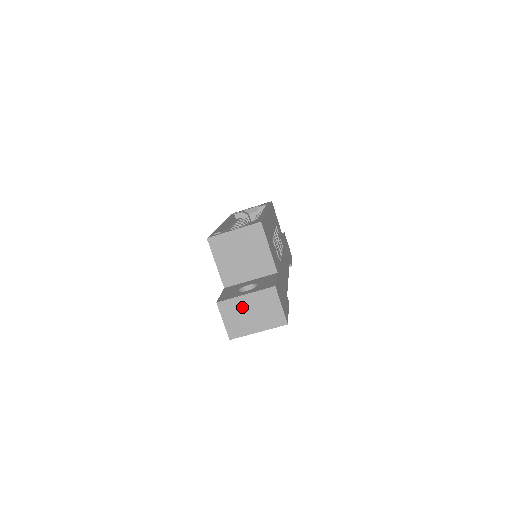
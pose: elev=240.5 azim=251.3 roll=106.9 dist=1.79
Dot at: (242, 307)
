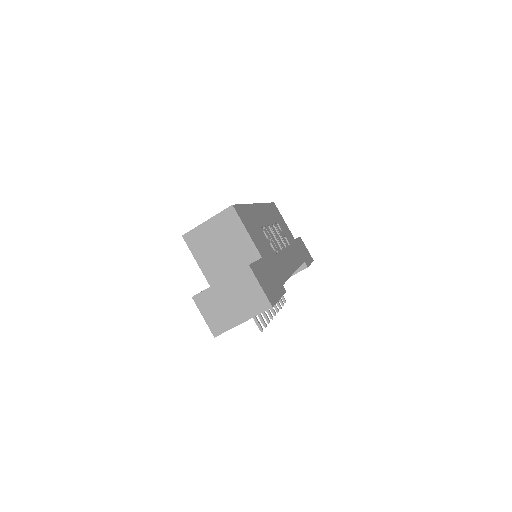
Dot at: (219, 297)
